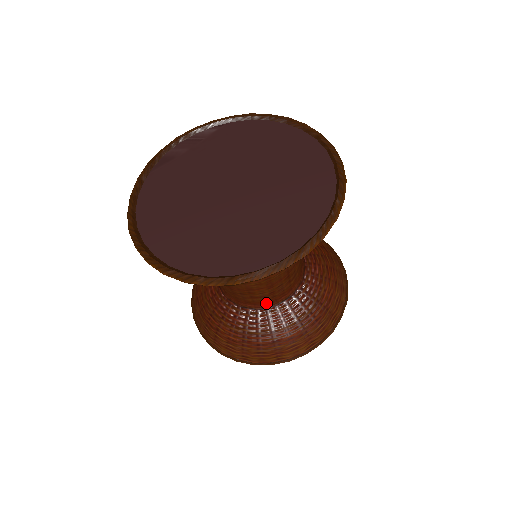
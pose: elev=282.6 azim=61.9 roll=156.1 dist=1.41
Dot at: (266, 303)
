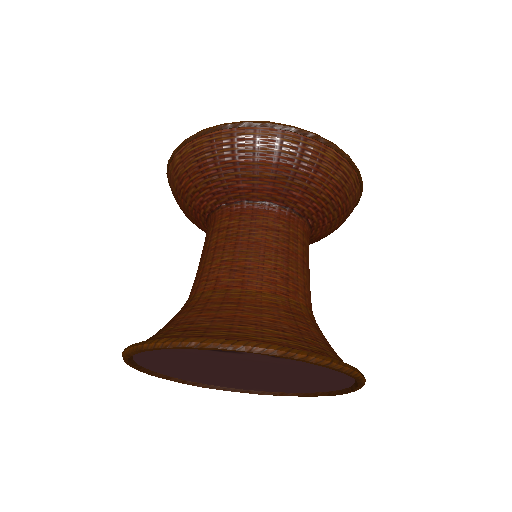
Dot at: occluded
